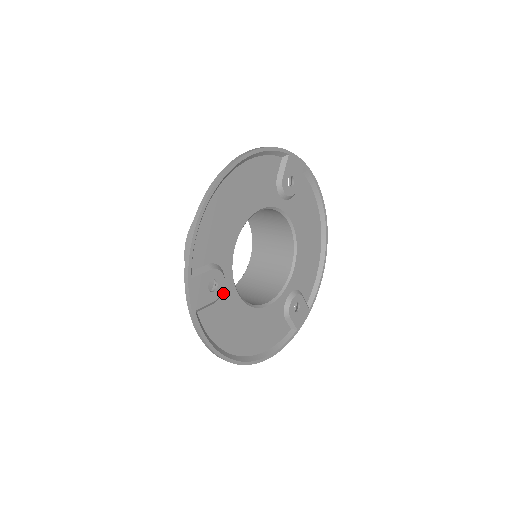
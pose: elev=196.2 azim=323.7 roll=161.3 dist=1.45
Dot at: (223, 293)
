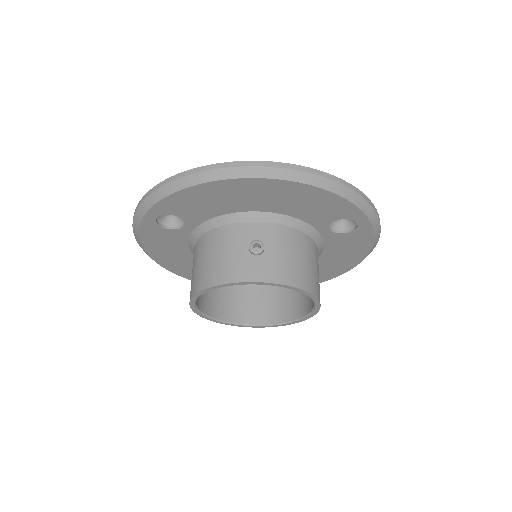
Dot at: occluded
